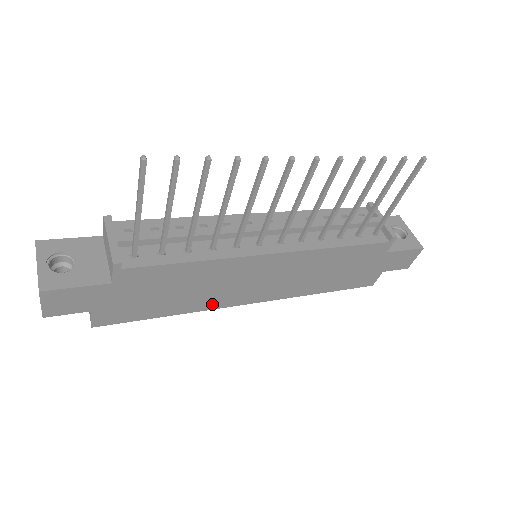
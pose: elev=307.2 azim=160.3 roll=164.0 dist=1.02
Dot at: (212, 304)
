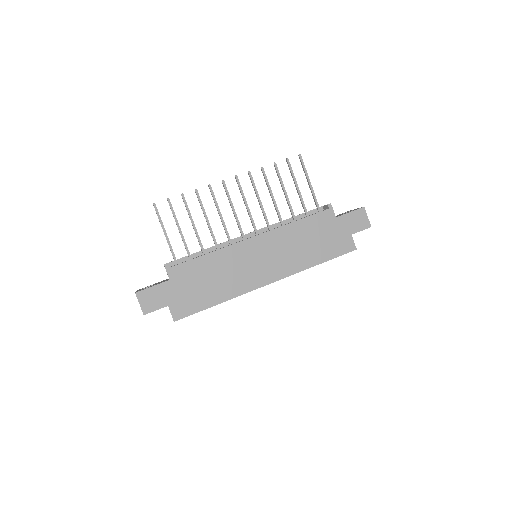
Dot at: (241, 289)
